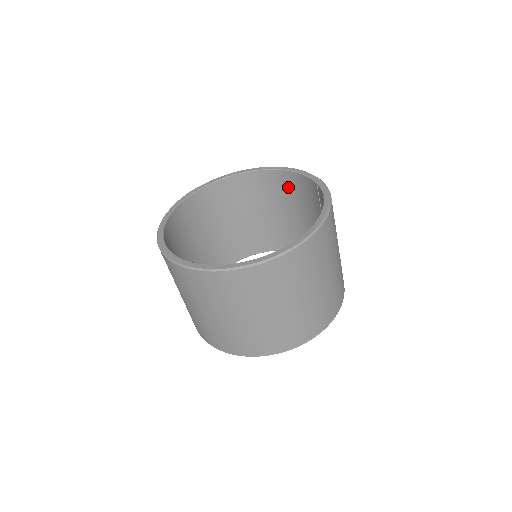
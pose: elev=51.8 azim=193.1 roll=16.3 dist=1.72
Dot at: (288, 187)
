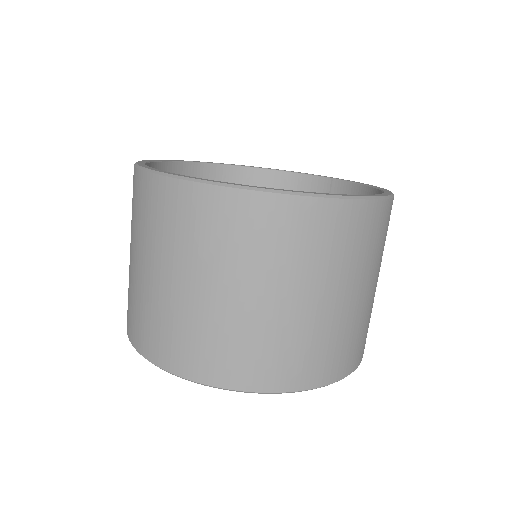
Dot at: occluded
